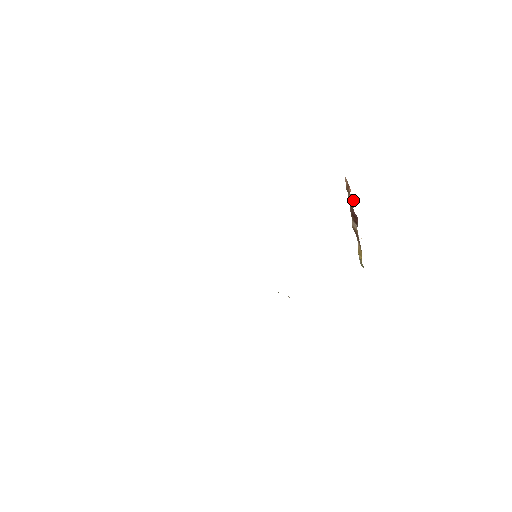
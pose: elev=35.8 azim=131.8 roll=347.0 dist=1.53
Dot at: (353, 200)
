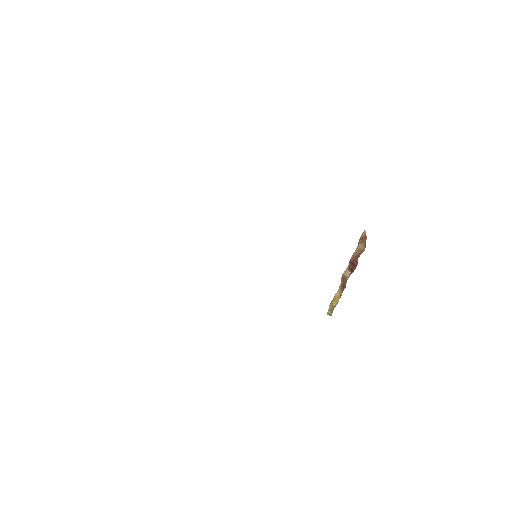
Dot at: (363, 249)
